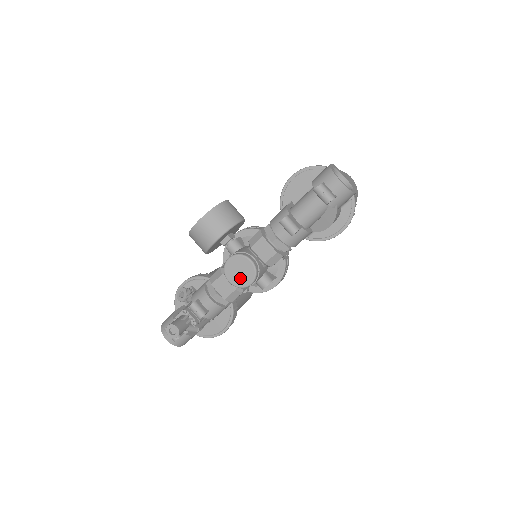
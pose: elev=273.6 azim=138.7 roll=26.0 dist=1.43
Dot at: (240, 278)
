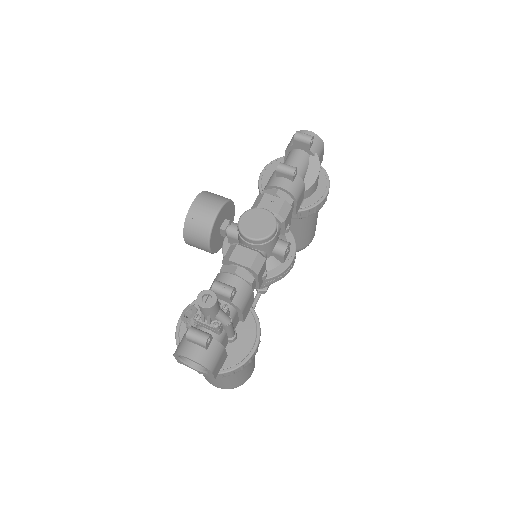
Dot at: (261, 229)
